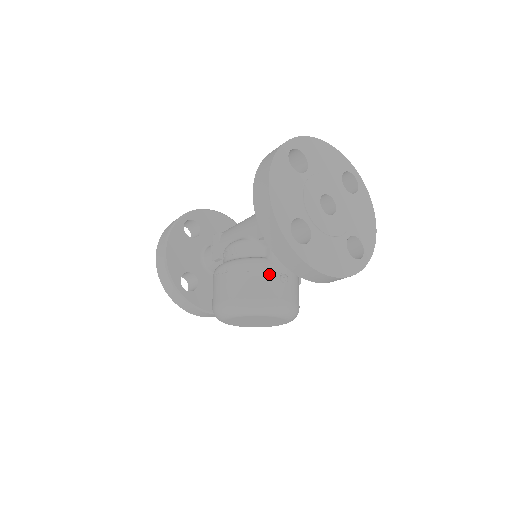
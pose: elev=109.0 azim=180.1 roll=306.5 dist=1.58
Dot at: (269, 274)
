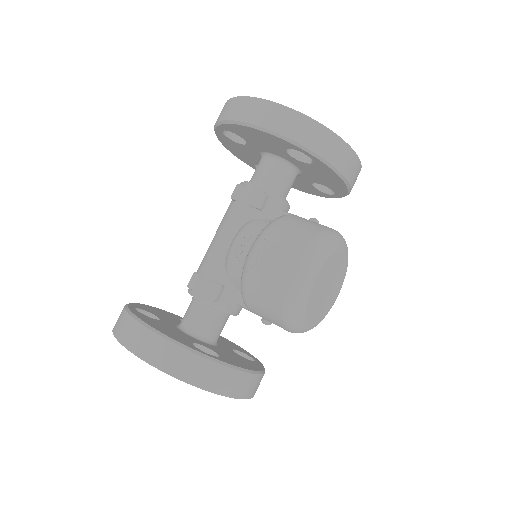
Dot at: (303, 219)
